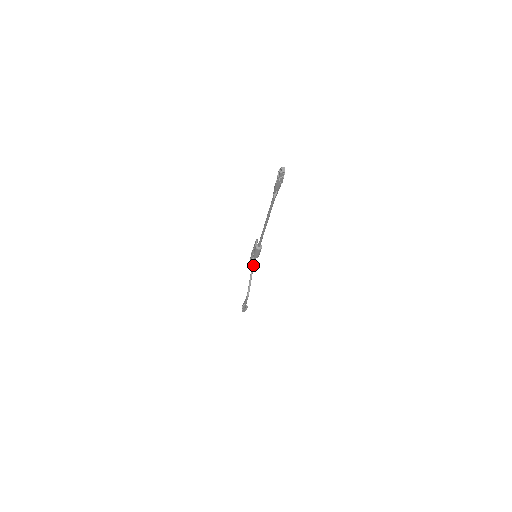
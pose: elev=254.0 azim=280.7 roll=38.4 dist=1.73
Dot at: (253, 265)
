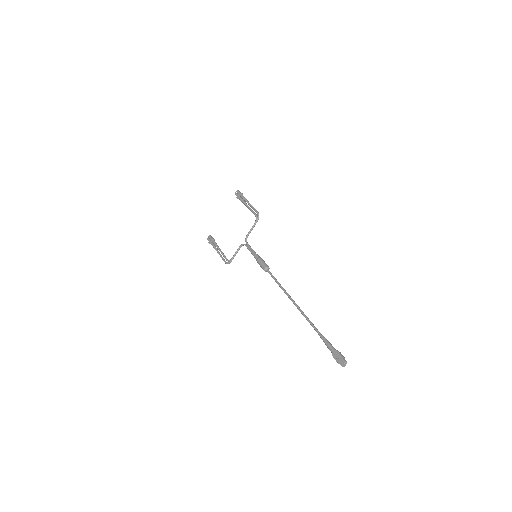
Dot at: (246, 246)
